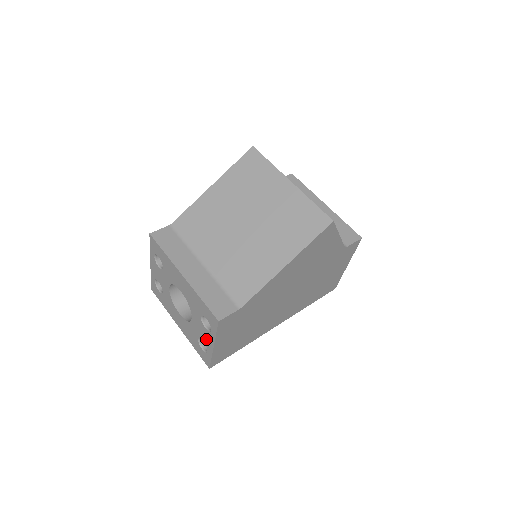
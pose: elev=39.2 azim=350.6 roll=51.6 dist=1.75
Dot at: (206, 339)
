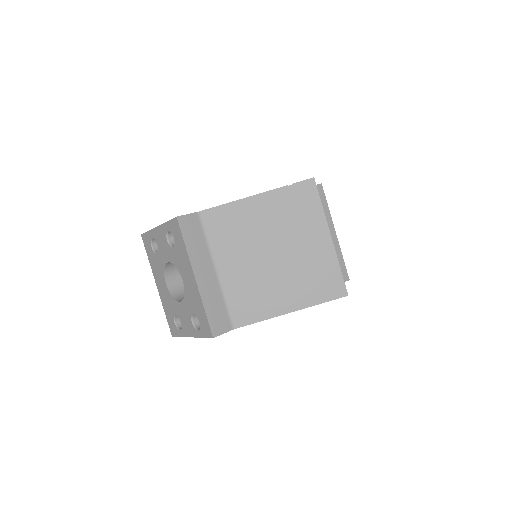
Dot at: (186, 326)
